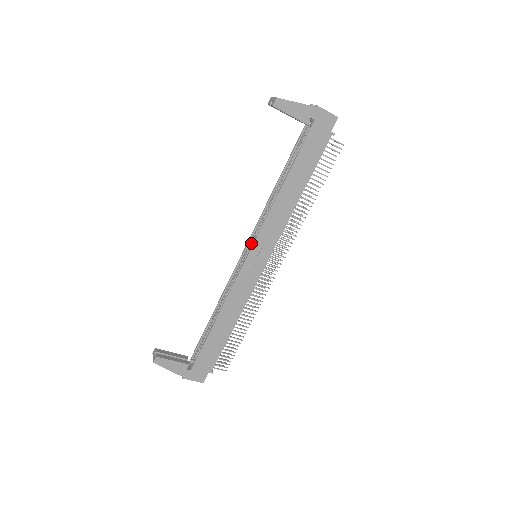
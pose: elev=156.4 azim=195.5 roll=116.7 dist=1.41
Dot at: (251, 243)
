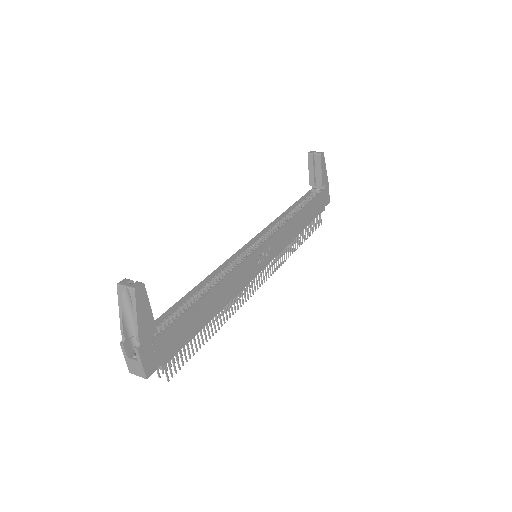
Dot at: (257, 241)
